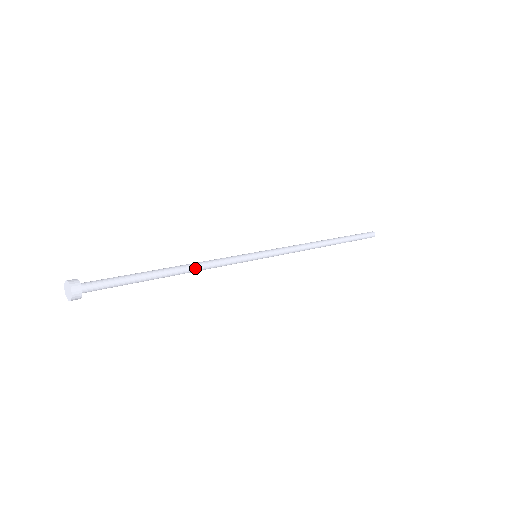
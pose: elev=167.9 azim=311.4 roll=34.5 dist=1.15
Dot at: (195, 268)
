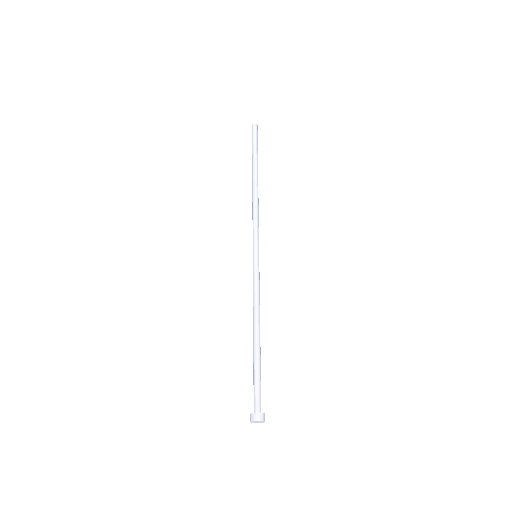
Dot at: (259, 316)
